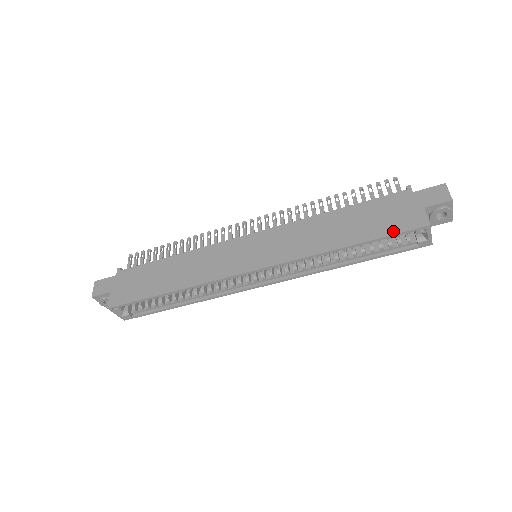
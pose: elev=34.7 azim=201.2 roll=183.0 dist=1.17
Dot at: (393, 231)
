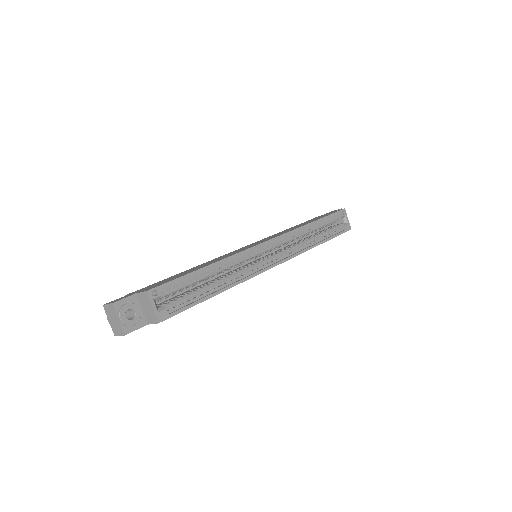
Dot at: (330, 214)
